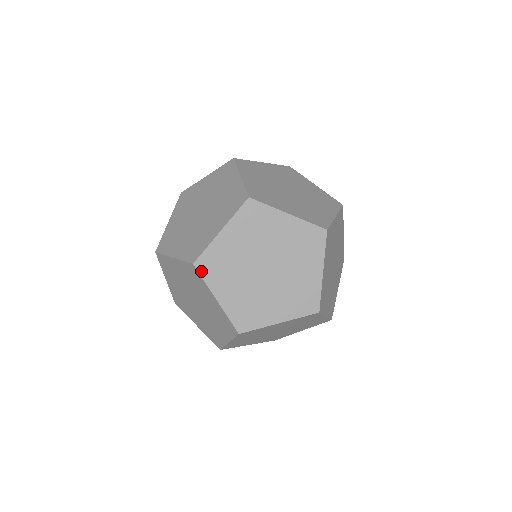
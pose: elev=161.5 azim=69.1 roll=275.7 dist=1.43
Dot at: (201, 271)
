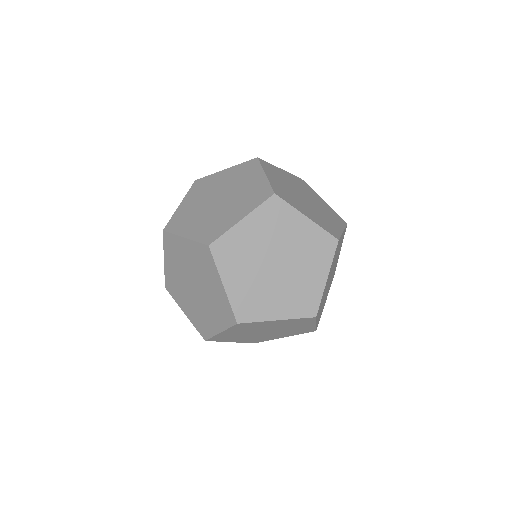
Dot at: (170, 293)
